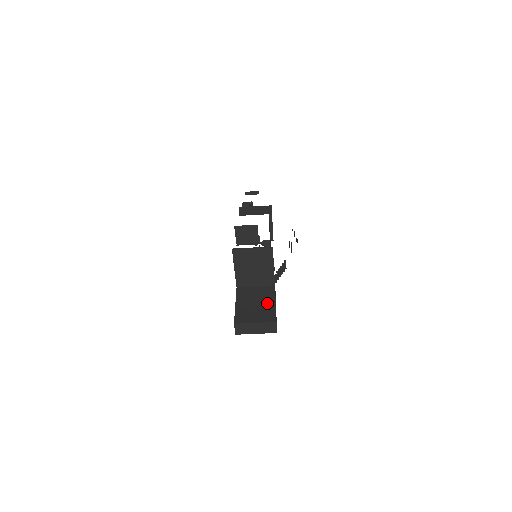
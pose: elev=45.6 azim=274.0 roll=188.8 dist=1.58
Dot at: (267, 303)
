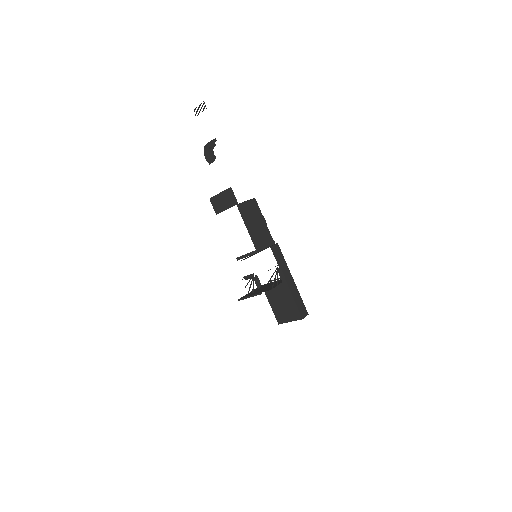
Dot at: (289, 301)
